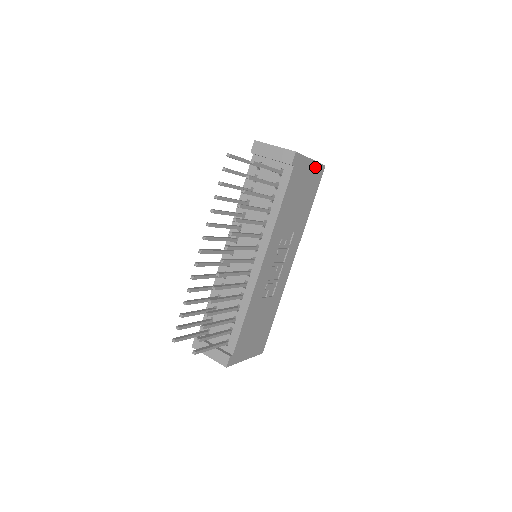
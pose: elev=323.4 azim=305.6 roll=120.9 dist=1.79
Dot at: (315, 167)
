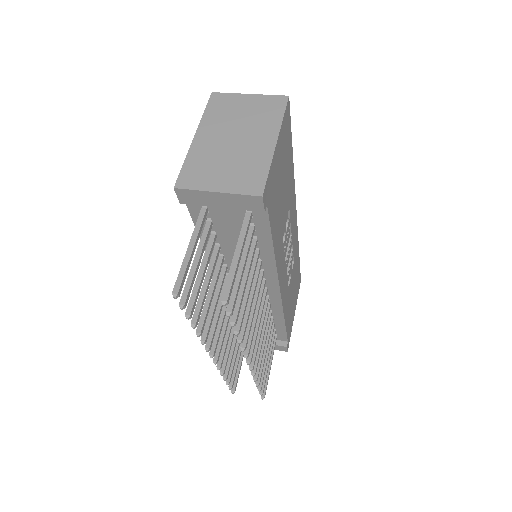
Dot at: (281, 131)
